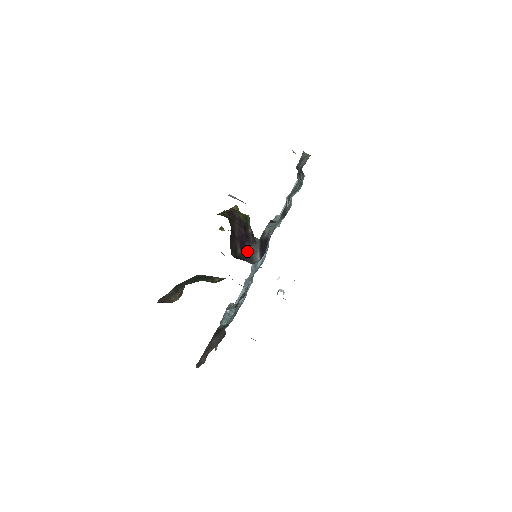
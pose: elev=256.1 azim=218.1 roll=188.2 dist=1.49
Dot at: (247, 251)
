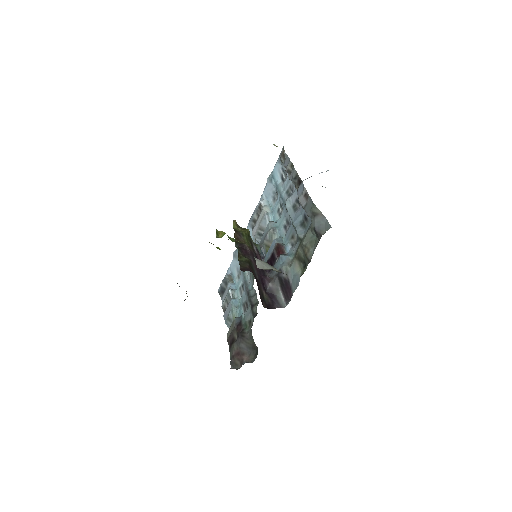
Dot at: (269, 290)
